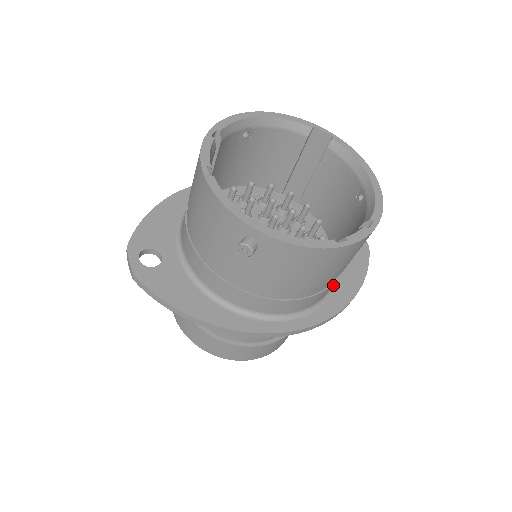
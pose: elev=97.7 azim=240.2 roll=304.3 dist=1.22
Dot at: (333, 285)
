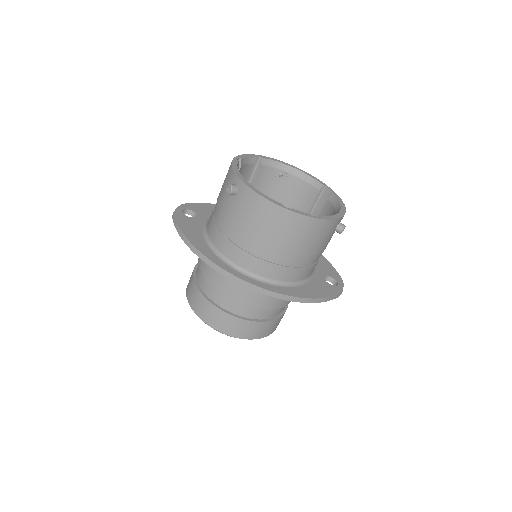
Dot at: (293, 284)
